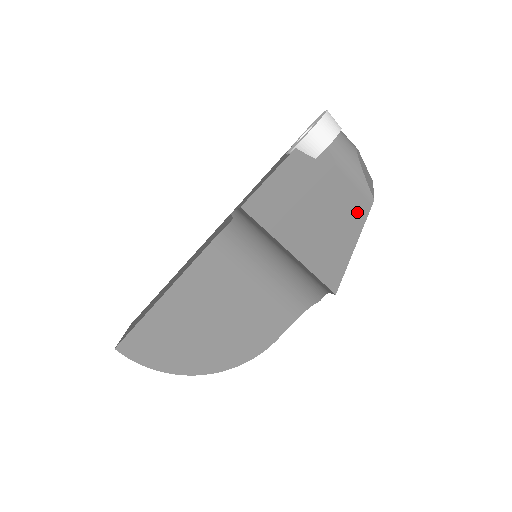
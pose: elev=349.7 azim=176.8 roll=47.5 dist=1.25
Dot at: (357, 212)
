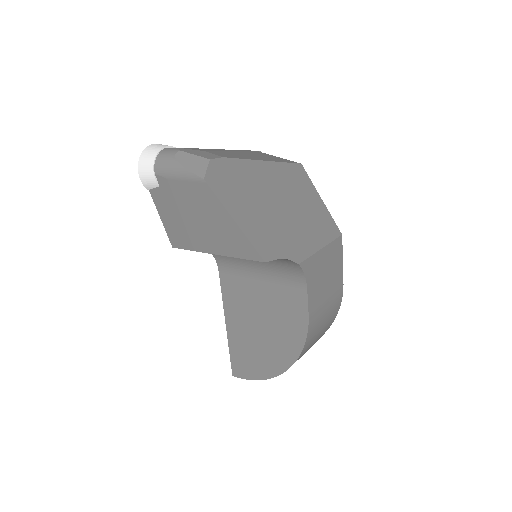
Dot at: (207, 196)
